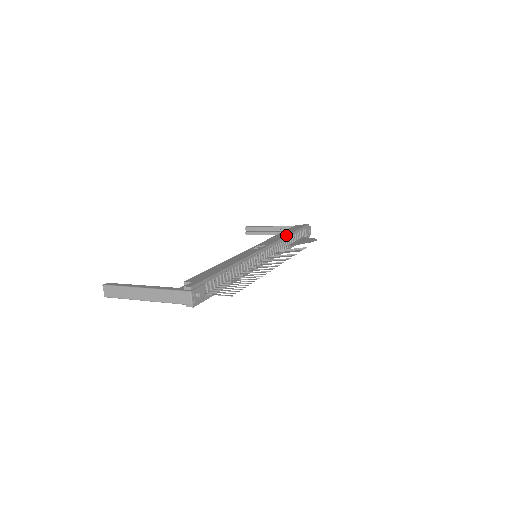
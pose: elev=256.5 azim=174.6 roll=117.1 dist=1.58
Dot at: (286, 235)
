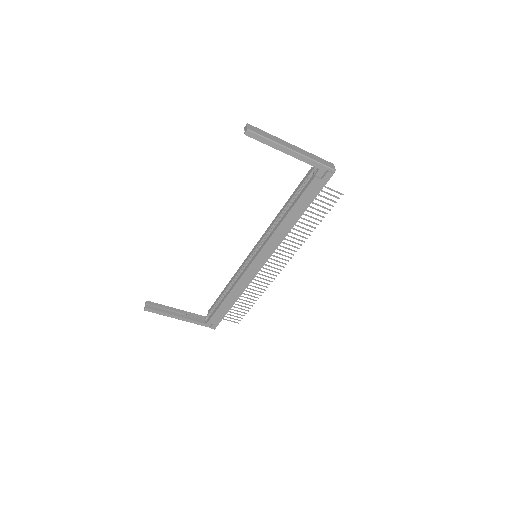
Dot at: occluded
